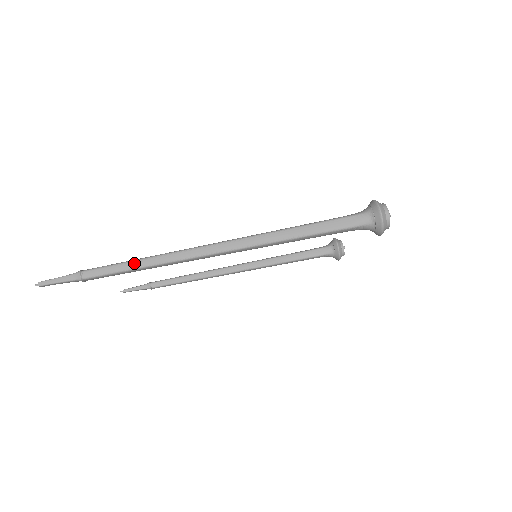
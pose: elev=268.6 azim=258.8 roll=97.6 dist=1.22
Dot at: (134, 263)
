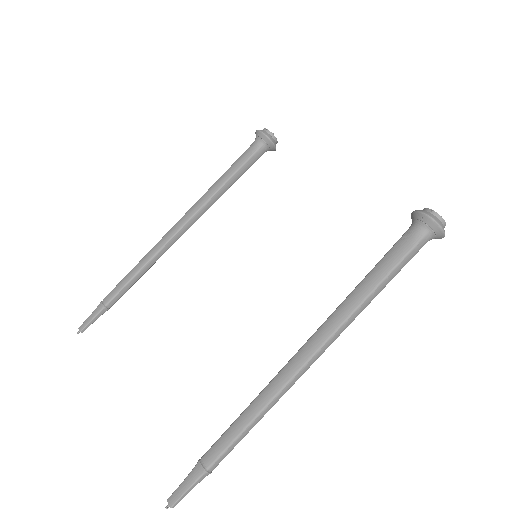
Dot at: (251, 426)
